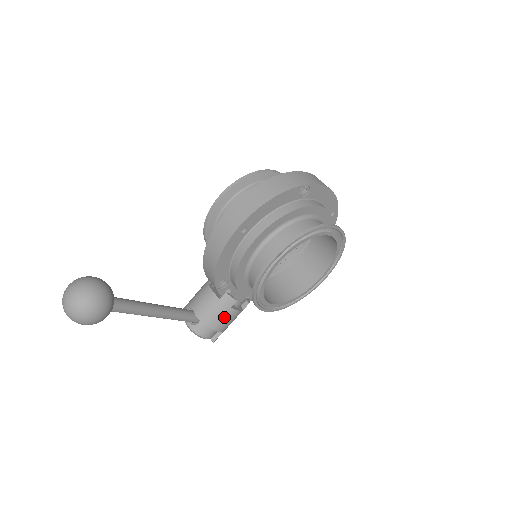
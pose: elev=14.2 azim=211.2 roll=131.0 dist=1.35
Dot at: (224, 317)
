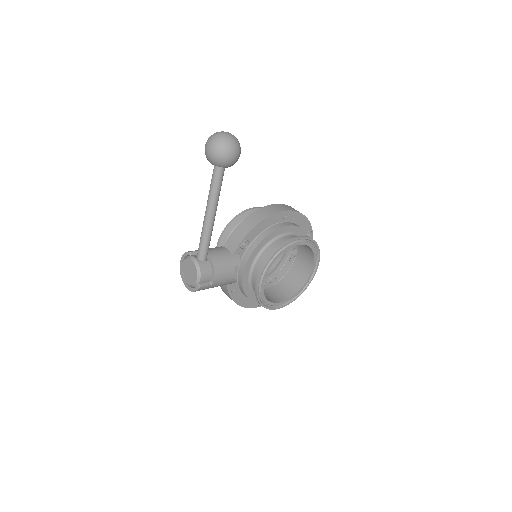
Dot at: (226, 269)
